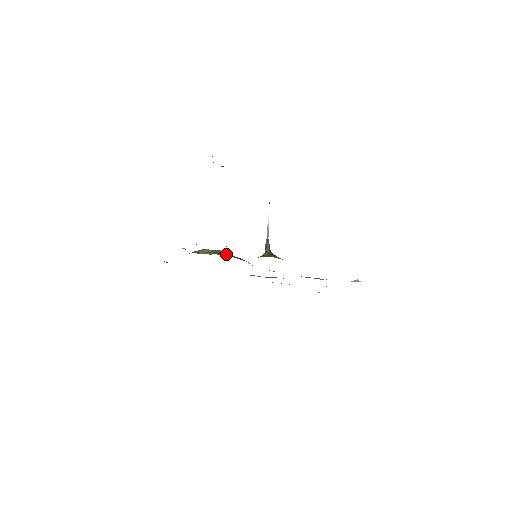
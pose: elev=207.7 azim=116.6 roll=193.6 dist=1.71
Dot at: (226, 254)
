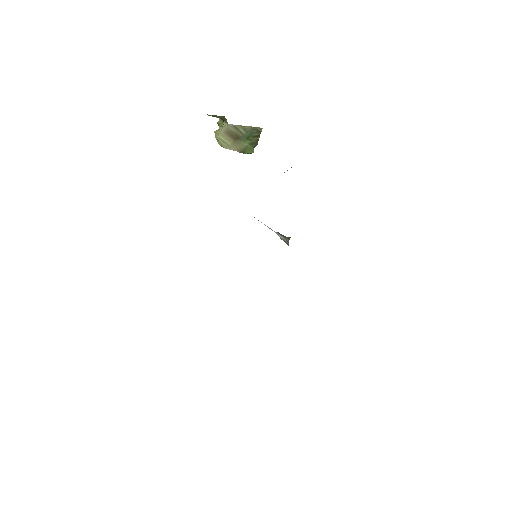
Dot at: occluded
